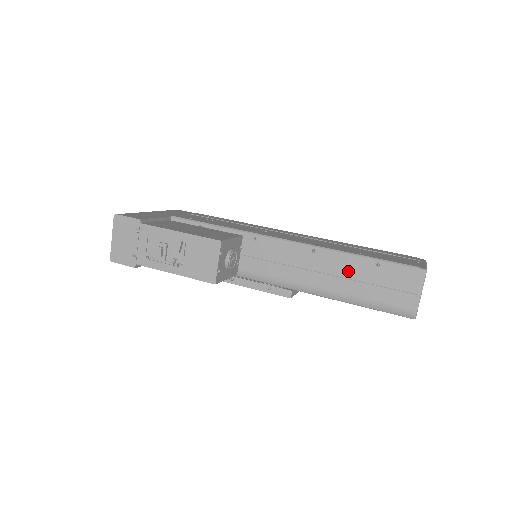
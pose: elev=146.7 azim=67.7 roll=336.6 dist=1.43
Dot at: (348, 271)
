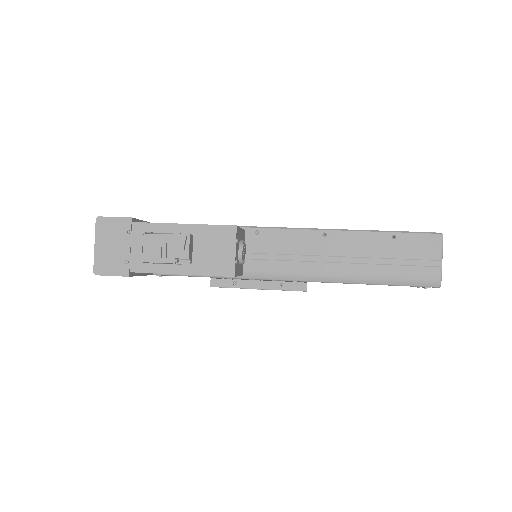
Dot at: (365, 249)
